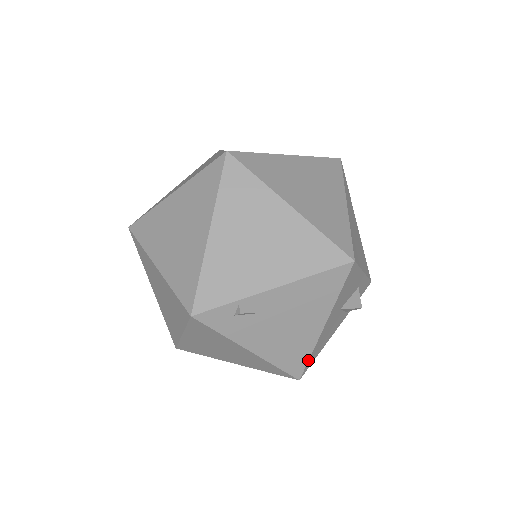
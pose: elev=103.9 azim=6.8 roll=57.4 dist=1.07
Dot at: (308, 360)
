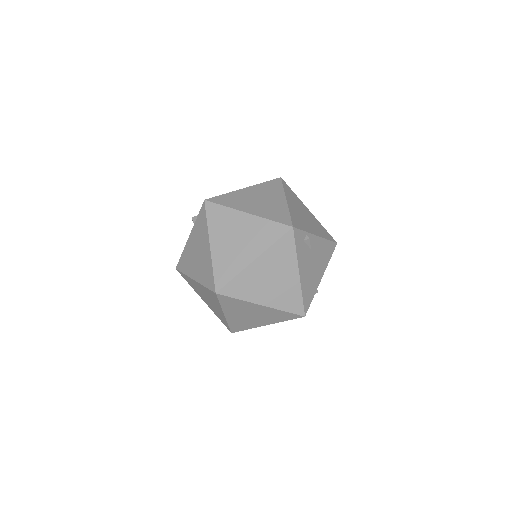
Dot at: (311, 301)
